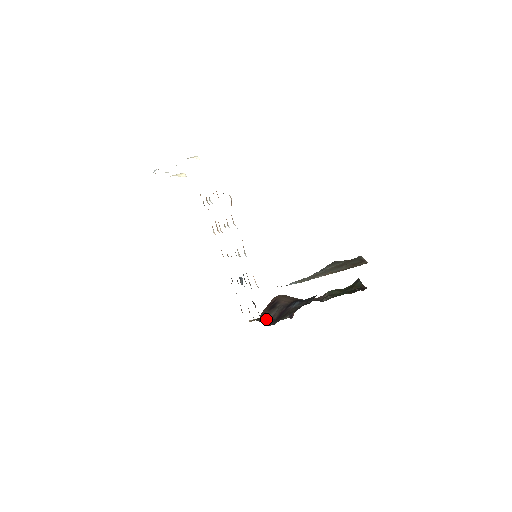
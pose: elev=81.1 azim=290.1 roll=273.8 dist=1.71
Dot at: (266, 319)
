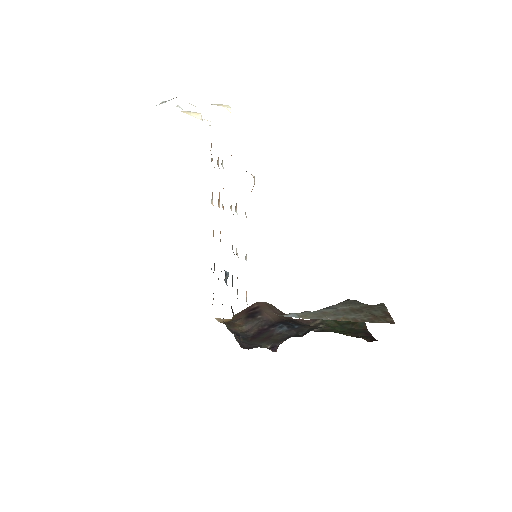
Dot at: (240, 330)
